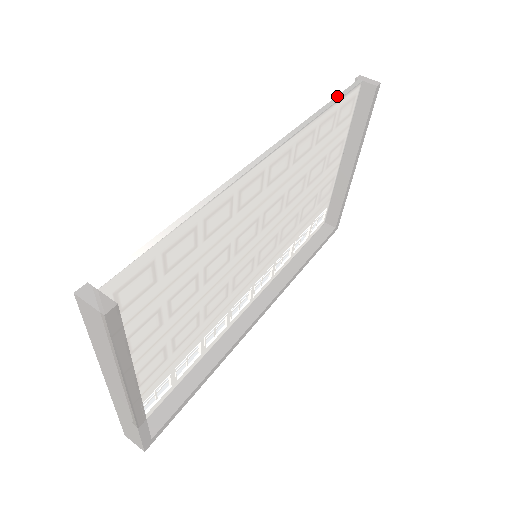
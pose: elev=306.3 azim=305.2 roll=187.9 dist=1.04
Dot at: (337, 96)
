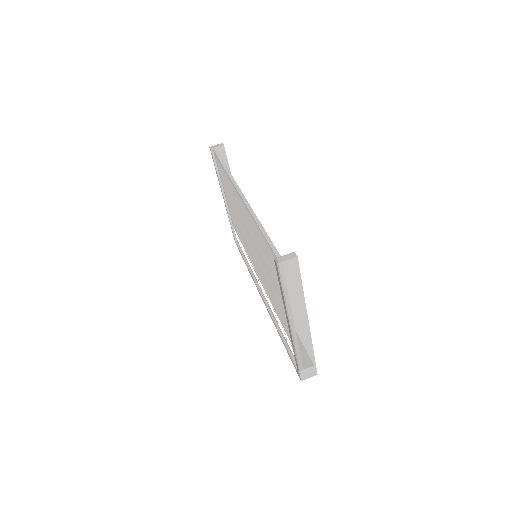
Dot at: (219, 158)
